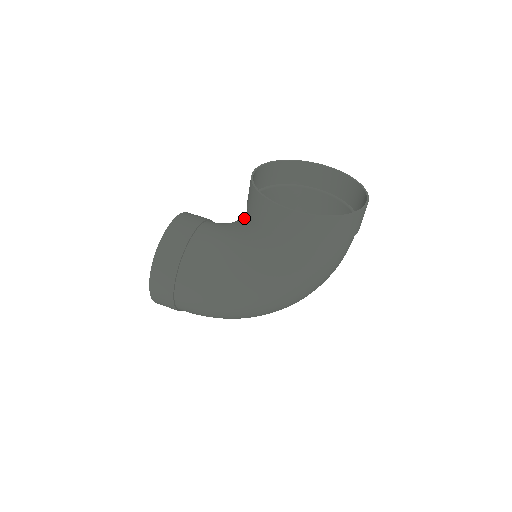
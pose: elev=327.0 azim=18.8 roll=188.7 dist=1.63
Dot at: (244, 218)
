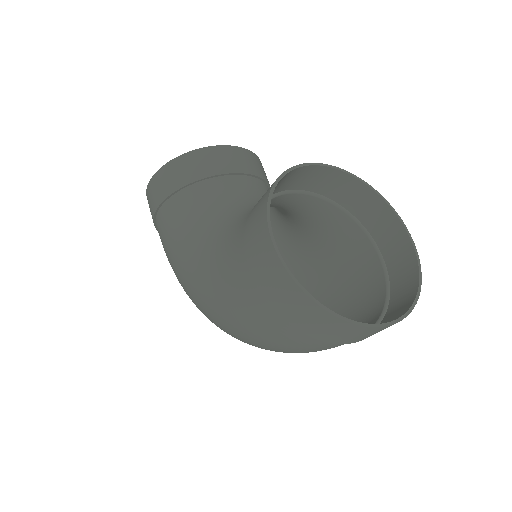
Dot at: occluded
